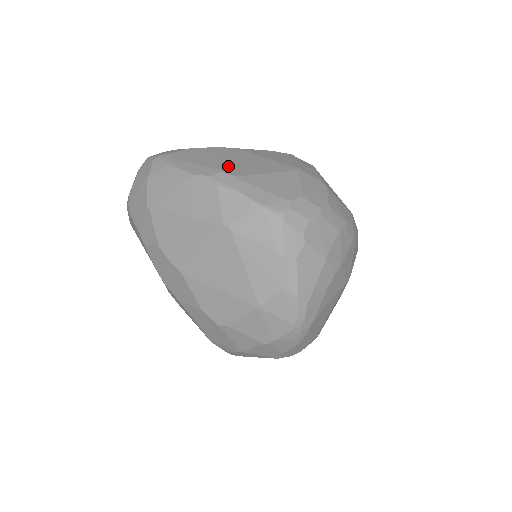
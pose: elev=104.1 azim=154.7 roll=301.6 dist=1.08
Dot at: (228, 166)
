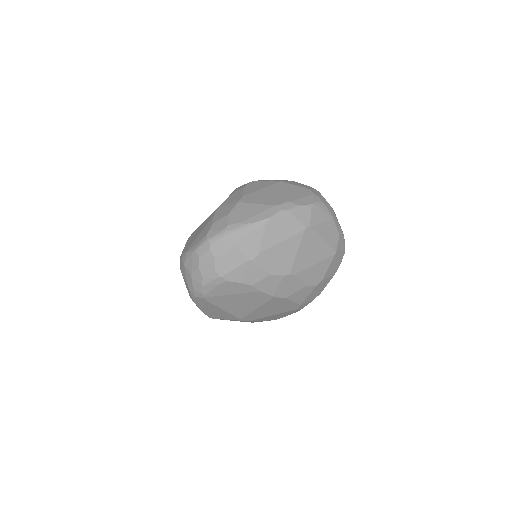
Dot at: (271, 202)
